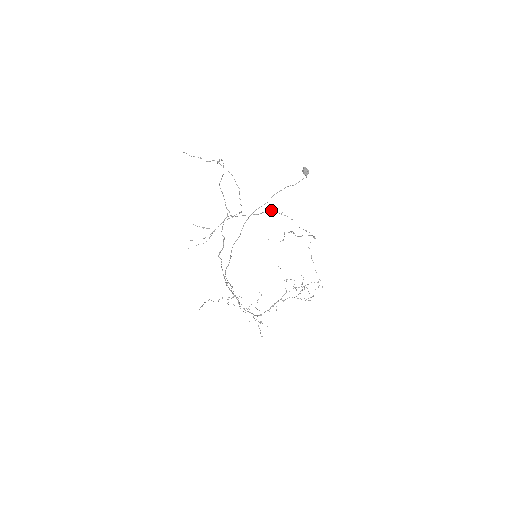
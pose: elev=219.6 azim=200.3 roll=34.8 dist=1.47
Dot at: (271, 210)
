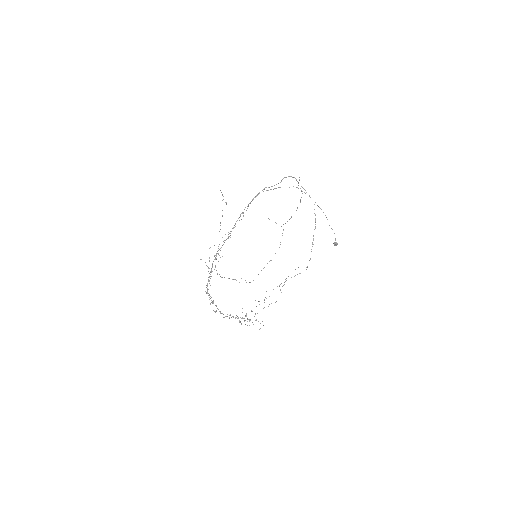
Dot at: occluded
